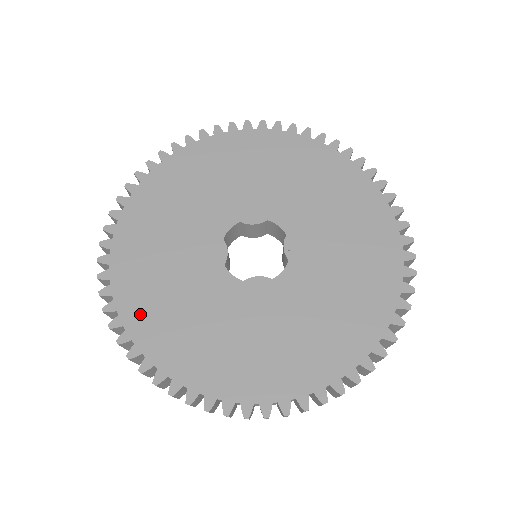
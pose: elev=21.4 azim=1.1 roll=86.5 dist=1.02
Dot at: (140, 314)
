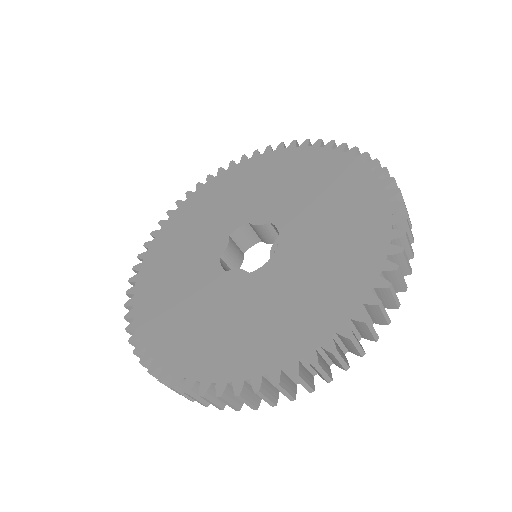
Dot at: (147, 287)
